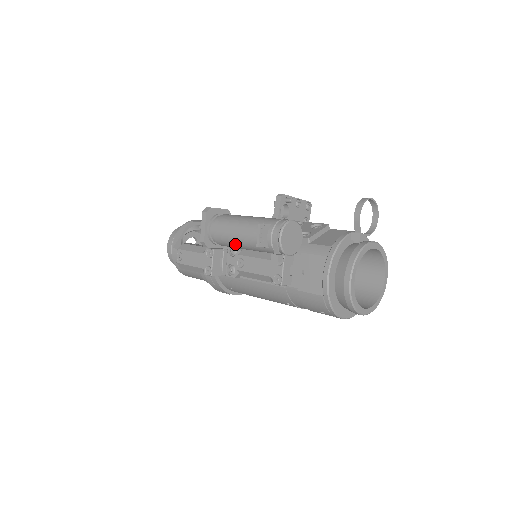
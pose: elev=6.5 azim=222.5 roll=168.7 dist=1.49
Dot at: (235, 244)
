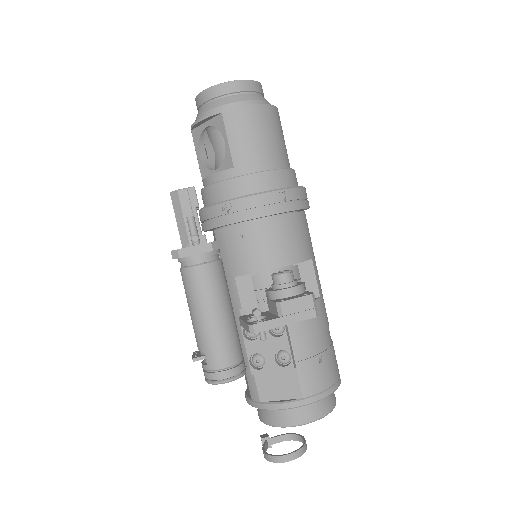
Dot at: occluded
